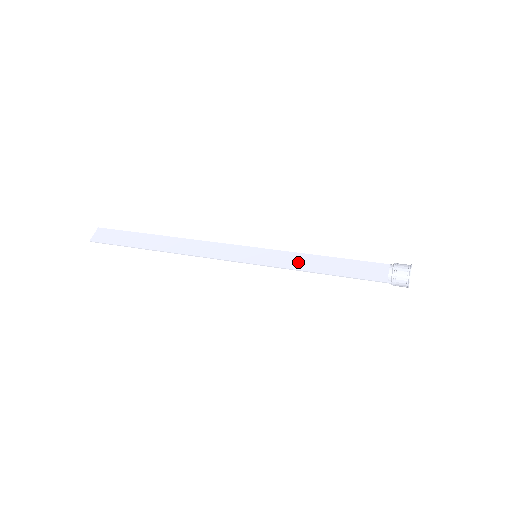
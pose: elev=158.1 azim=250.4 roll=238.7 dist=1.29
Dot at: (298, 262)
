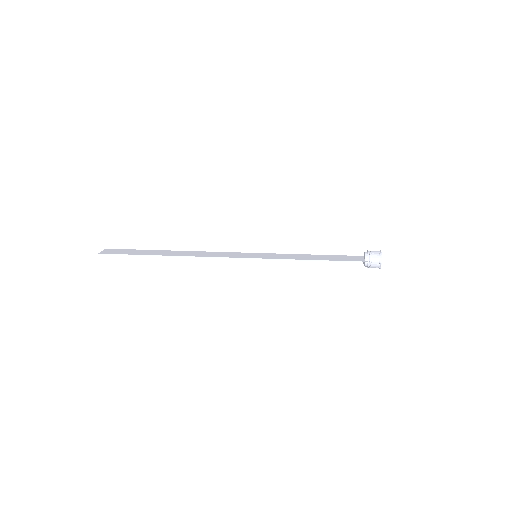
Dot at: (292, 257)
